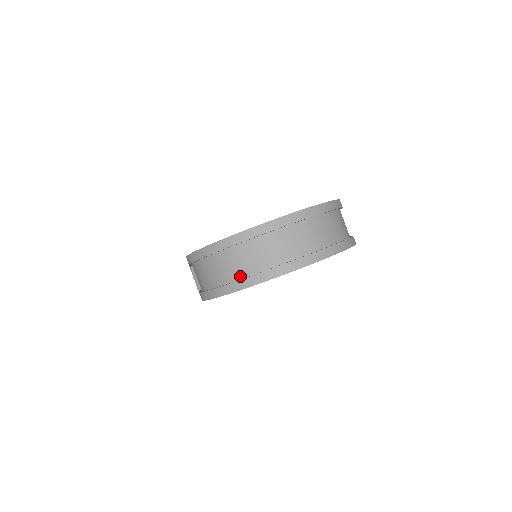
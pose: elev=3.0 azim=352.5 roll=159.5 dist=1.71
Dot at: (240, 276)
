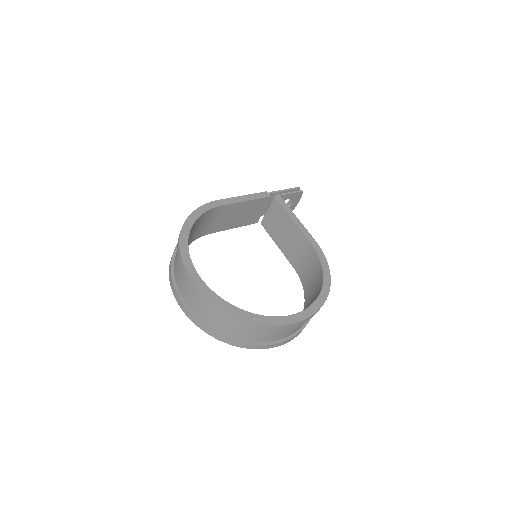
Dot at: (175, 258)
